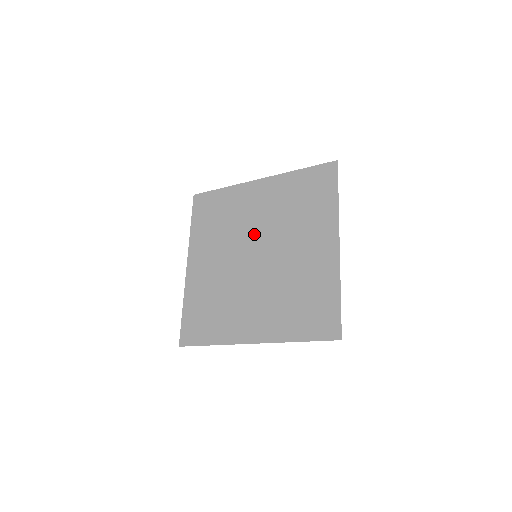
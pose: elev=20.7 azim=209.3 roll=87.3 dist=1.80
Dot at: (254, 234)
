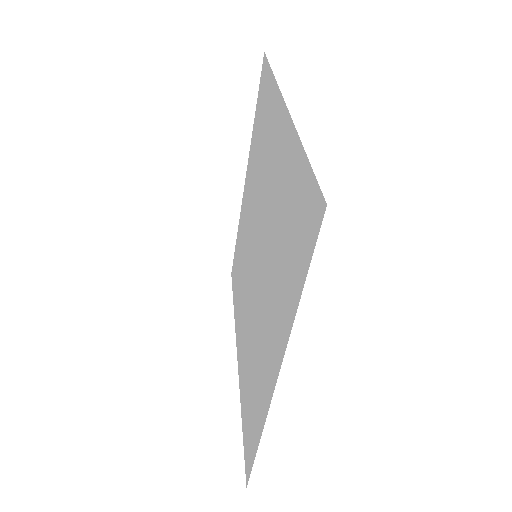
Dot at: (251, 236)
